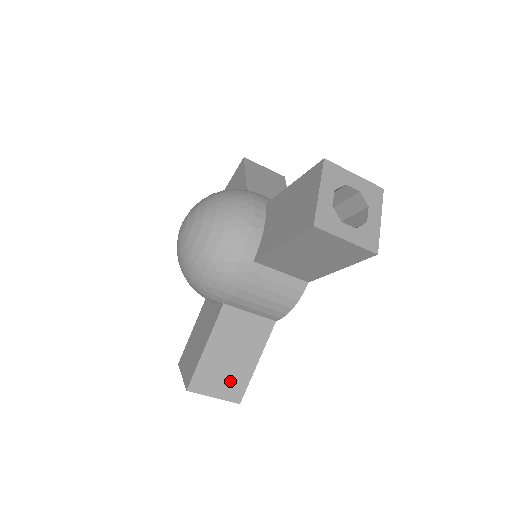
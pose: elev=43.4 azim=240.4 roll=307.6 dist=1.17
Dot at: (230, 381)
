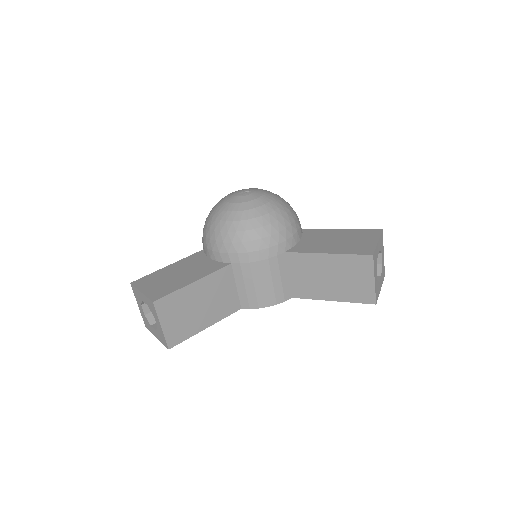
Dot at: (181, 324)
